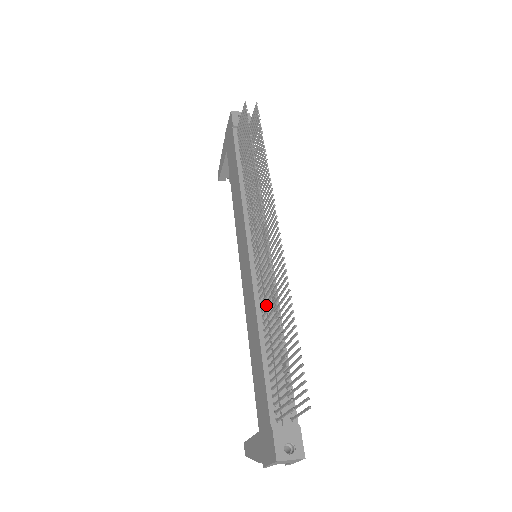
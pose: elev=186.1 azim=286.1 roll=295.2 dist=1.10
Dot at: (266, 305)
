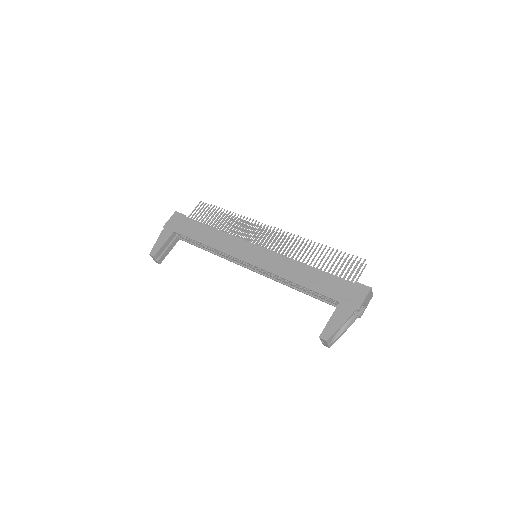
Dot at: (299, 254)
